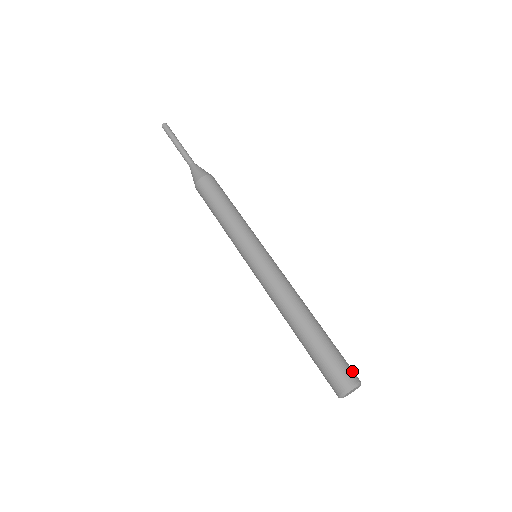
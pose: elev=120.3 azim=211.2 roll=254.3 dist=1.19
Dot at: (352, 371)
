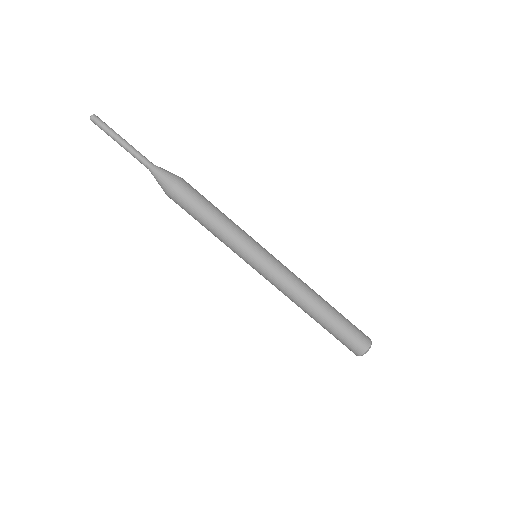
Dot at: (360, 344)
